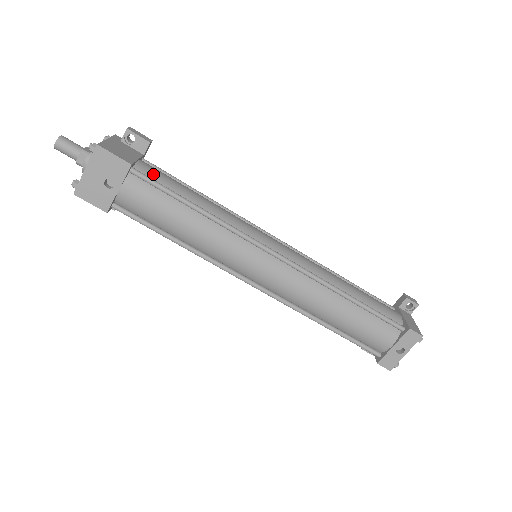
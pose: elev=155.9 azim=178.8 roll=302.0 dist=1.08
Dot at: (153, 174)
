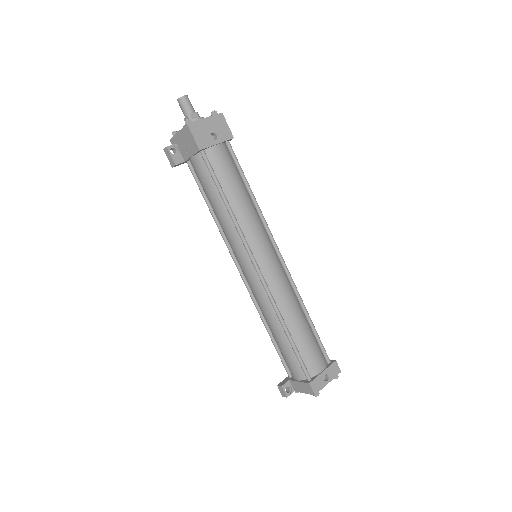
Dot at: occluded
